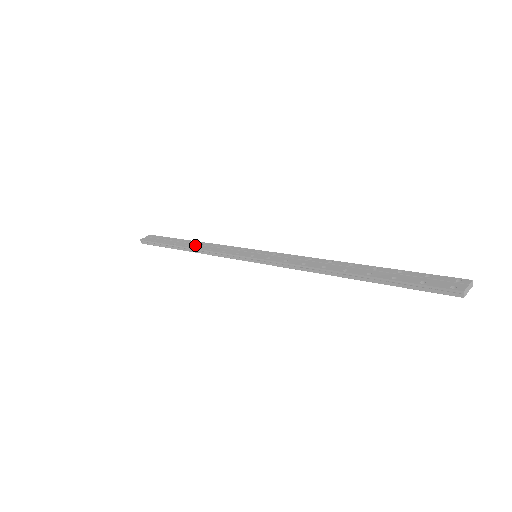
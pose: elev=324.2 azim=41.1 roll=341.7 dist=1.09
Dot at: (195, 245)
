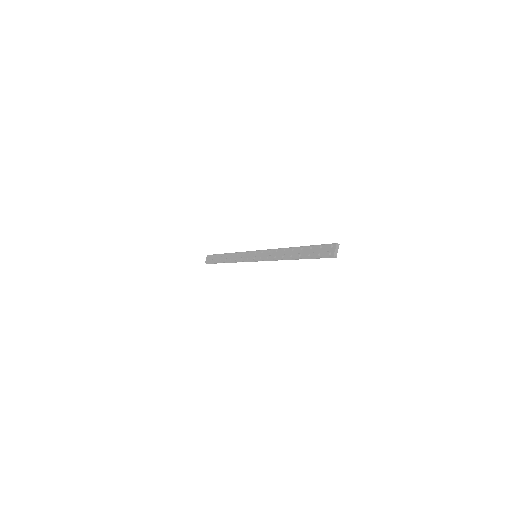
Dot at: (229, 258)
